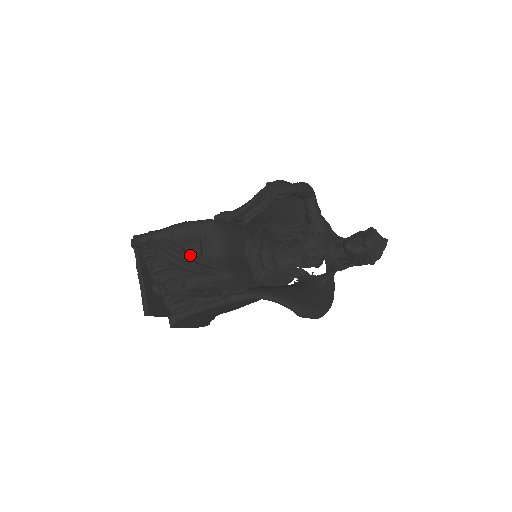
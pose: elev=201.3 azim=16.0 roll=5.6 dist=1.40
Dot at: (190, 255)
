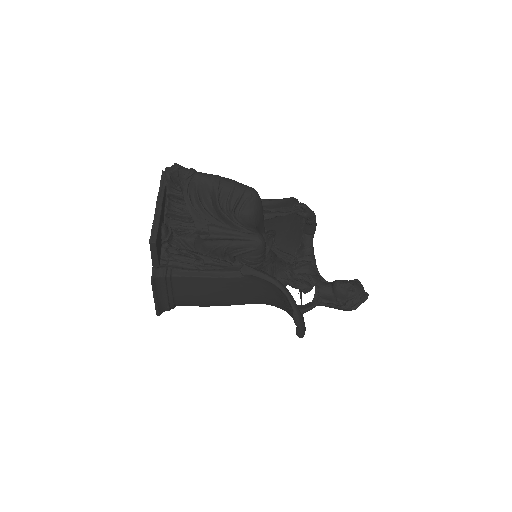
Dot at: occluded
